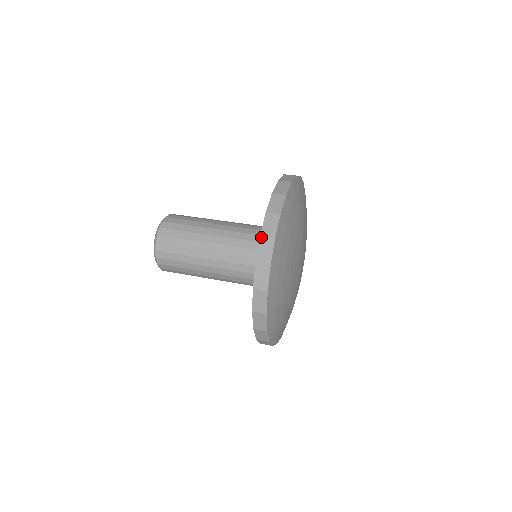
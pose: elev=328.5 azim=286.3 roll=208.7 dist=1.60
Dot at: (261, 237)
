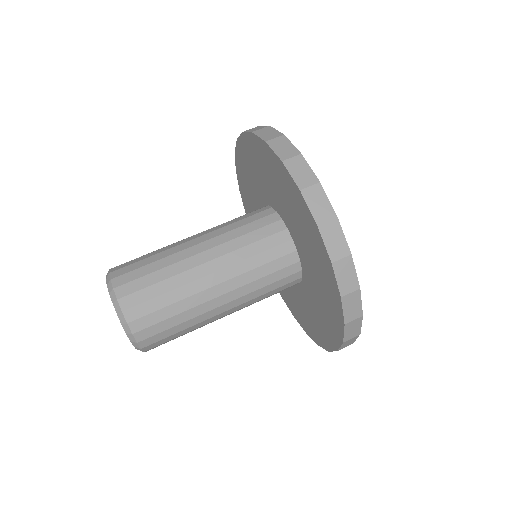
Dot at: (346, 324)
